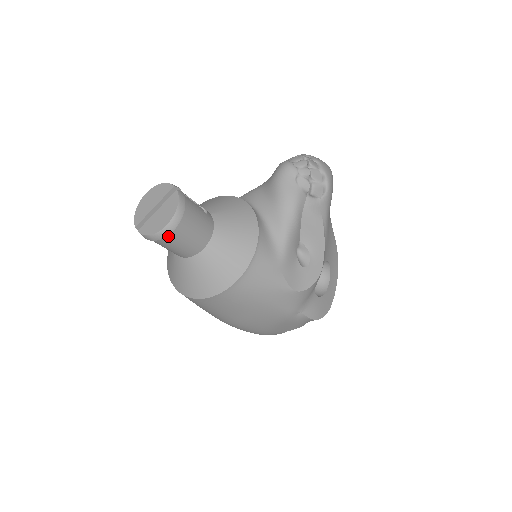
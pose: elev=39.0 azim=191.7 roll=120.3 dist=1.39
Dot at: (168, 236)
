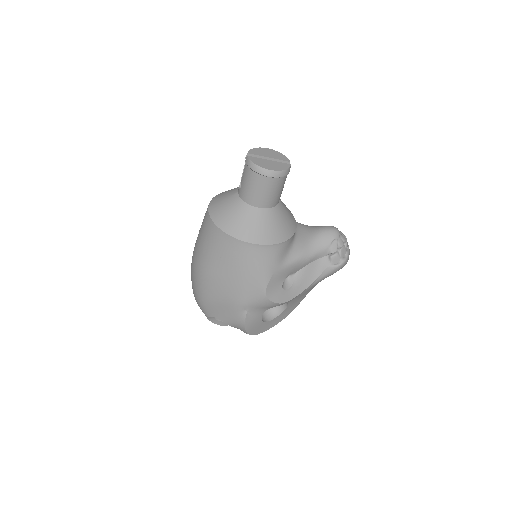
Dot at: (261, 176)
